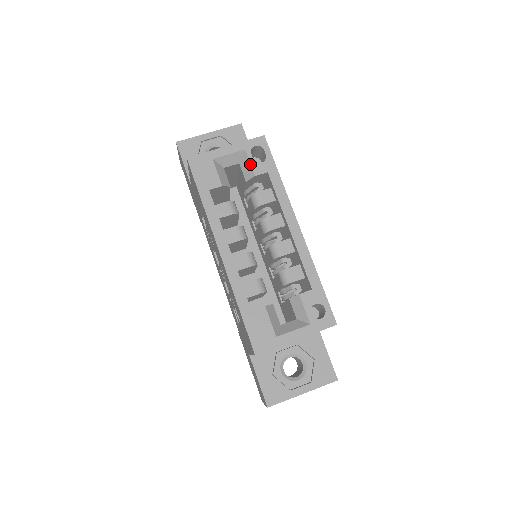
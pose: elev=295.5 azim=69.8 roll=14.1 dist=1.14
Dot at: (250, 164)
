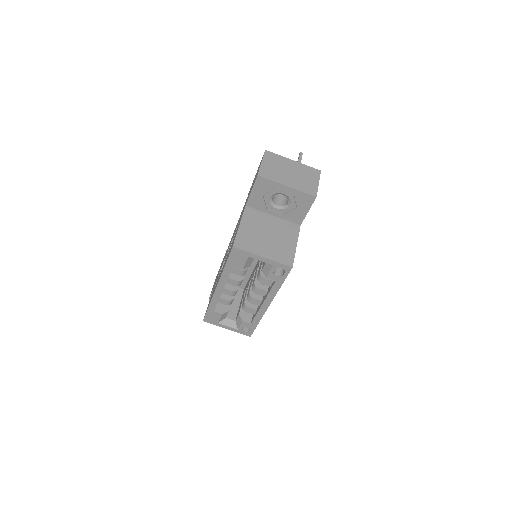
Dot at: (269, 272)
